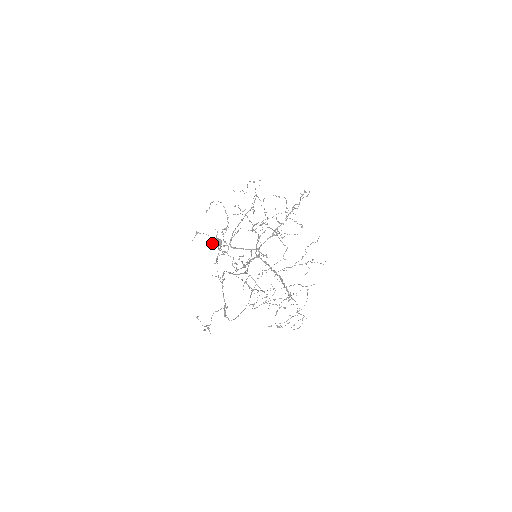
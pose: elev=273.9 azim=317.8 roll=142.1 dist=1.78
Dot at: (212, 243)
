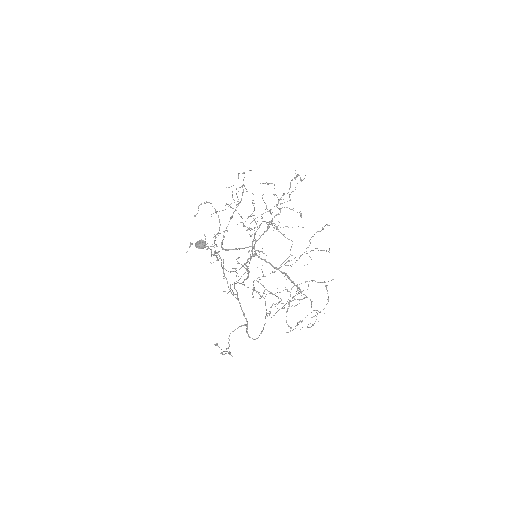
Dot at: (195, 246)
